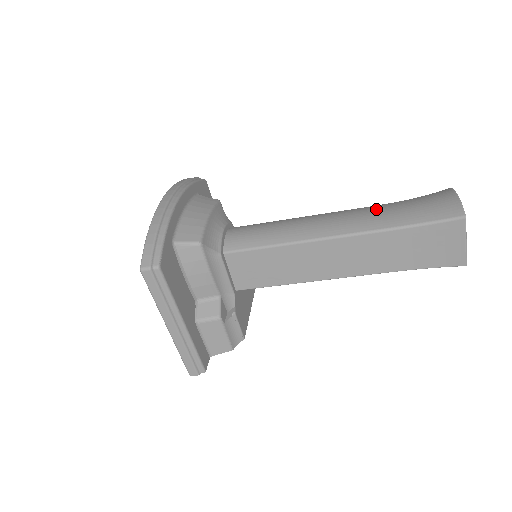
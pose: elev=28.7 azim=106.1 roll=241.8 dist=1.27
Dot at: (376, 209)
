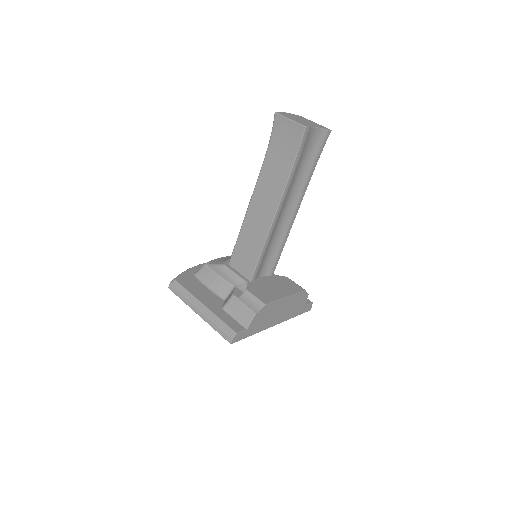
Dot at: occluded
